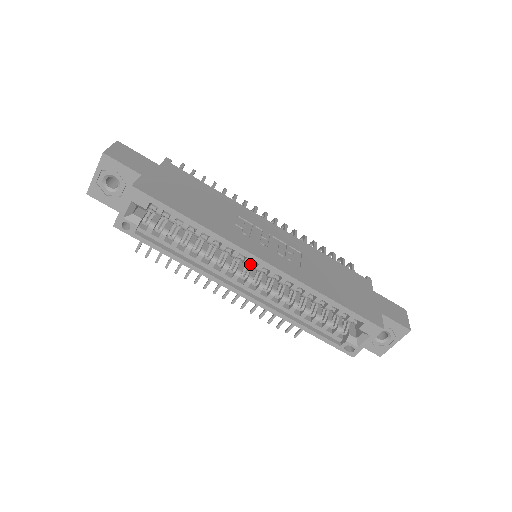
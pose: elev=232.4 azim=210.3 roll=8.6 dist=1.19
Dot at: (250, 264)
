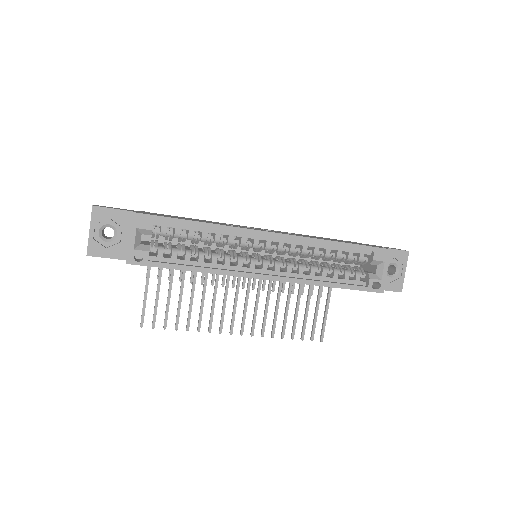
Dot at: (259, 246)
